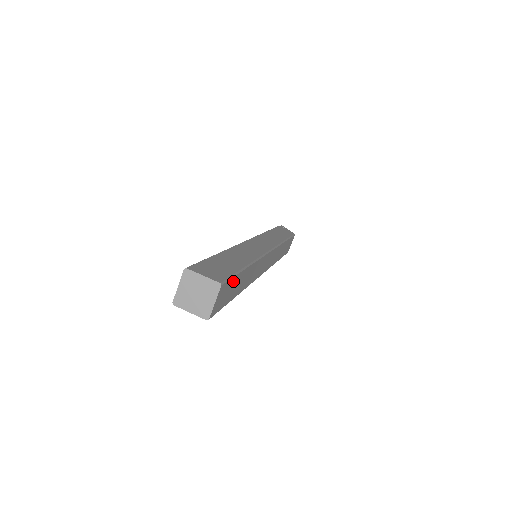
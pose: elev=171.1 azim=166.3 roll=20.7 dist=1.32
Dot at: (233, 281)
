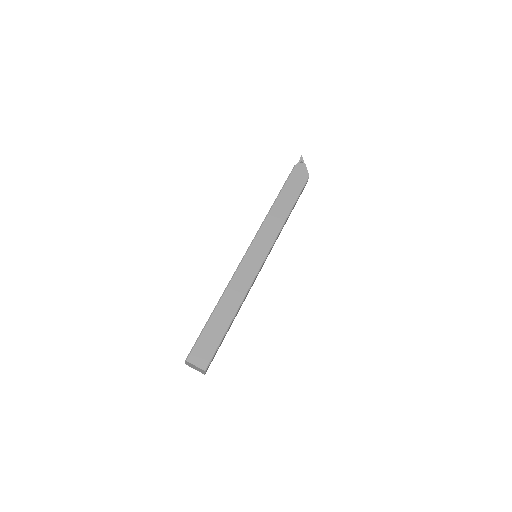
Dot at: (218, 347)
